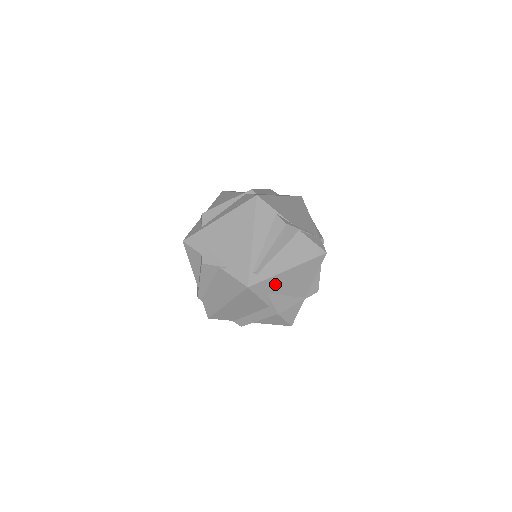
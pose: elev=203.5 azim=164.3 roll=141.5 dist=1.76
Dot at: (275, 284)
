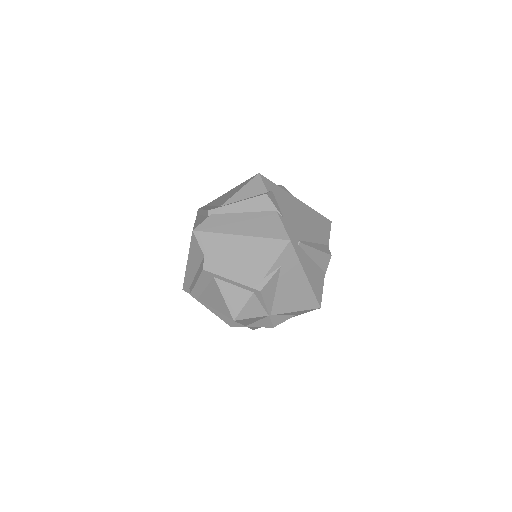
Dot at: (291, 270)
